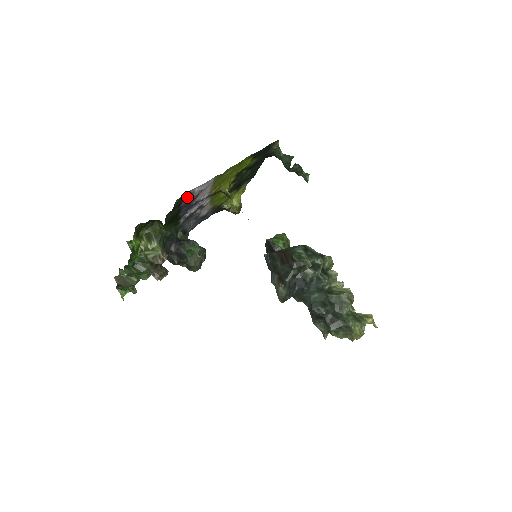
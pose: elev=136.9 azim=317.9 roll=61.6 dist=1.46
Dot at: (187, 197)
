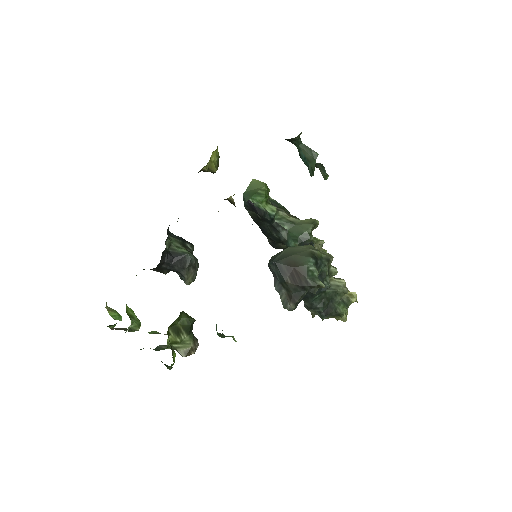
Dot at: occluded
